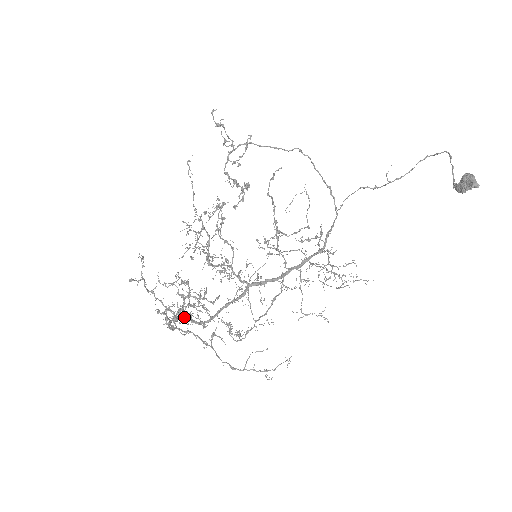
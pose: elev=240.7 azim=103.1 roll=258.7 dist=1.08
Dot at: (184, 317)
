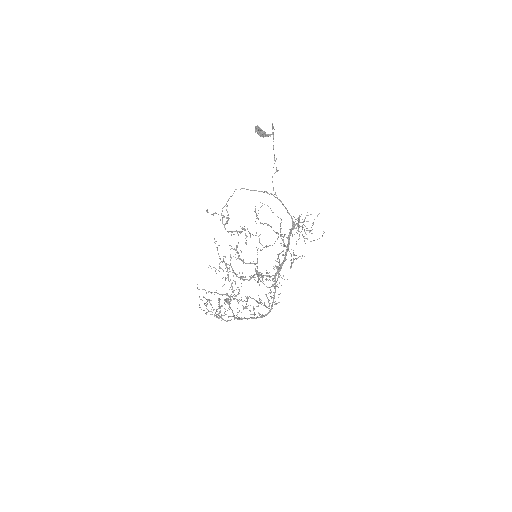
Dot at: (252, 318)
